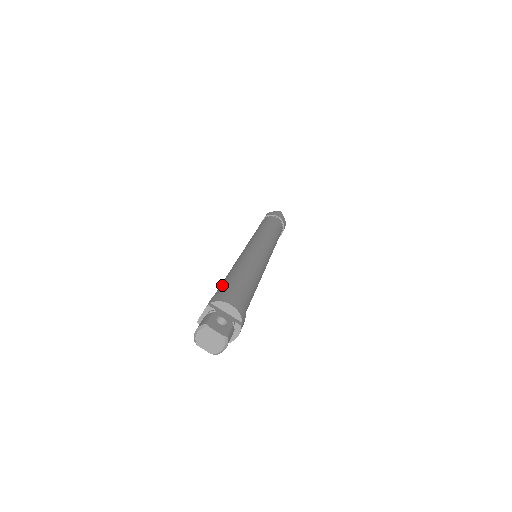
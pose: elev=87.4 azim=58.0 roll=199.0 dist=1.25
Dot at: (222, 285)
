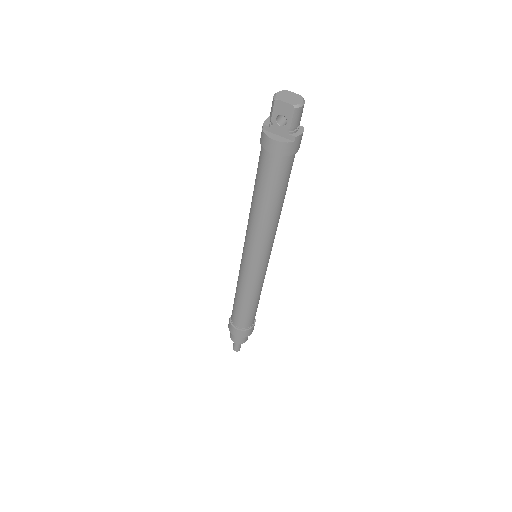
Dot at: occluded
